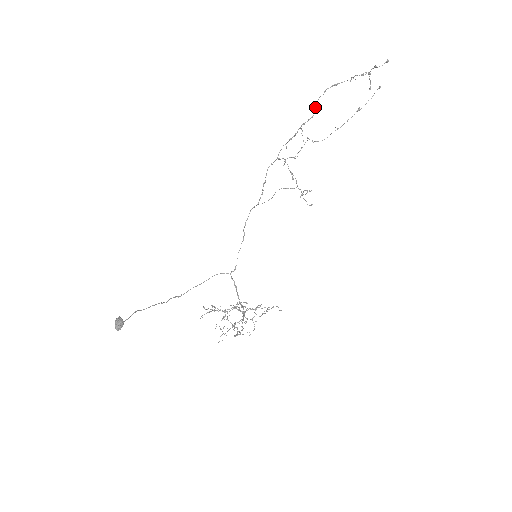
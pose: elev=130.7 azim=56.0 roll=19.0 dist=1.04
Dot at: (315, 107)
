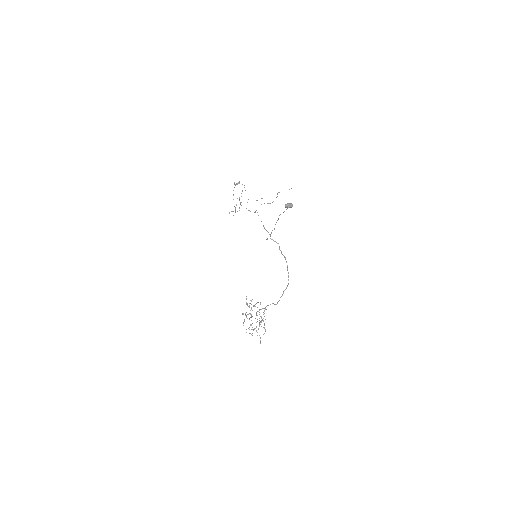
Dot at: occluded
